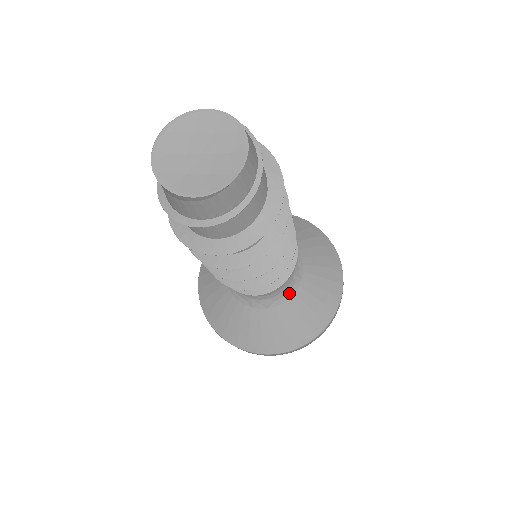
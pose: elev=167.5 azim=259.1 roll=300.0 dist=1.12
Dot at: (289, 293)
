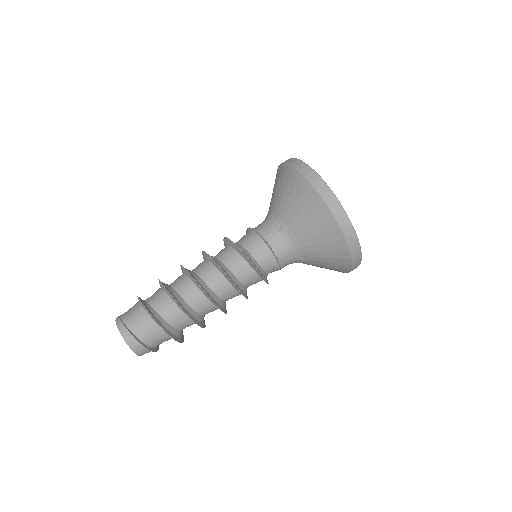
Dot at: occluded
